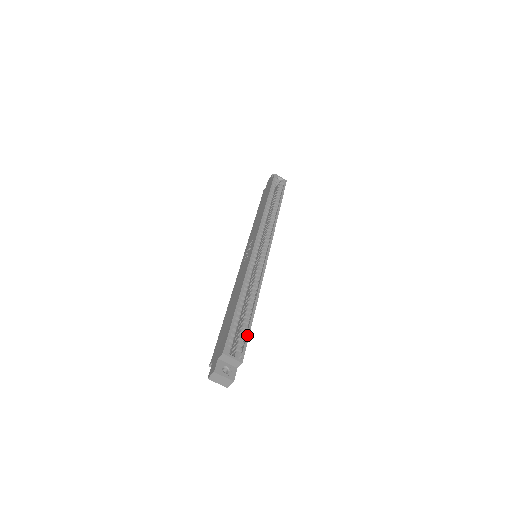
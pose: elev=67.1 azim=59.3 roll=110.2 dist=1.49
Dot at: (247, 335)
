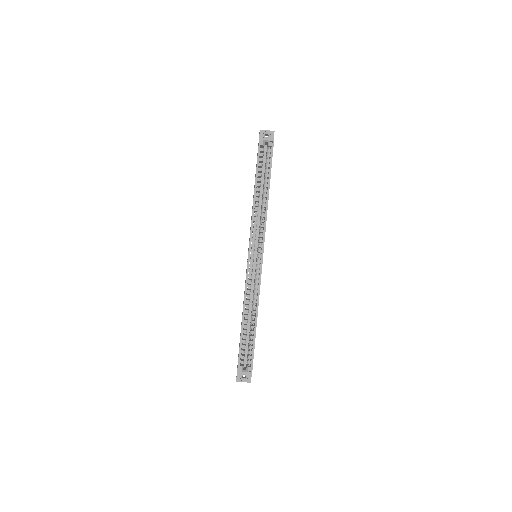
Dot at: (252, 351)
